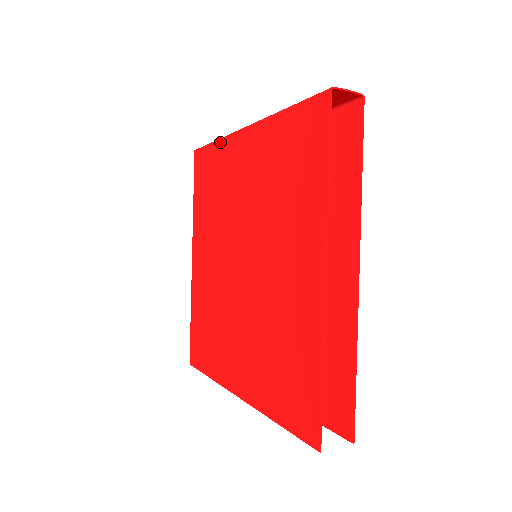
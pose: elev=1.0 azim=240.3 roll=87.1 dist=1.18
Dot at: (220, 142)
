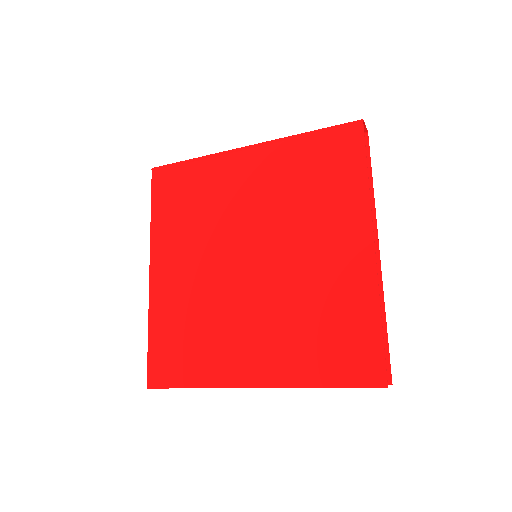
Dot at: (204, 159)
